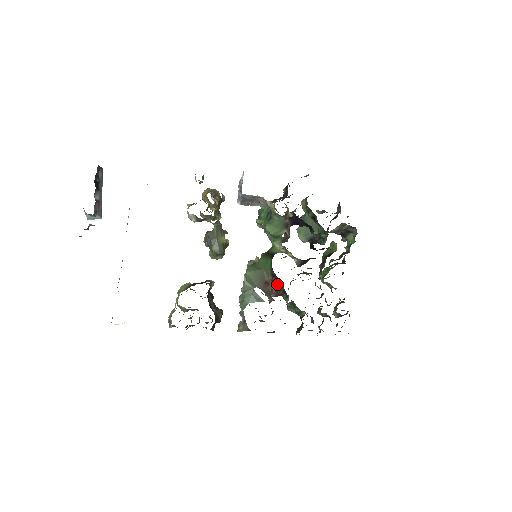
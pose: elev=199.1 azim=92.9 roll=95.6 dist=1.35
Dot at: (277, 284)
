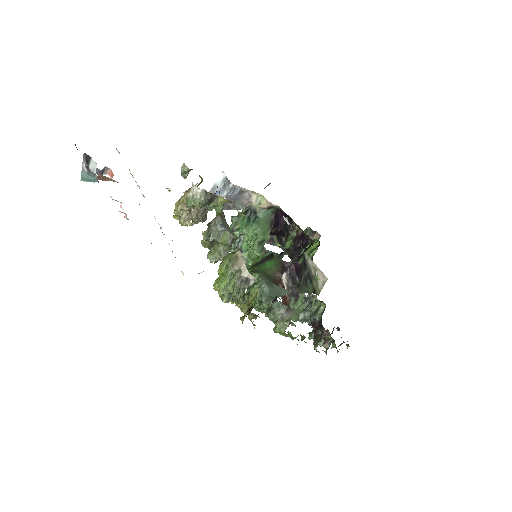
Dot at: (285, 284)
